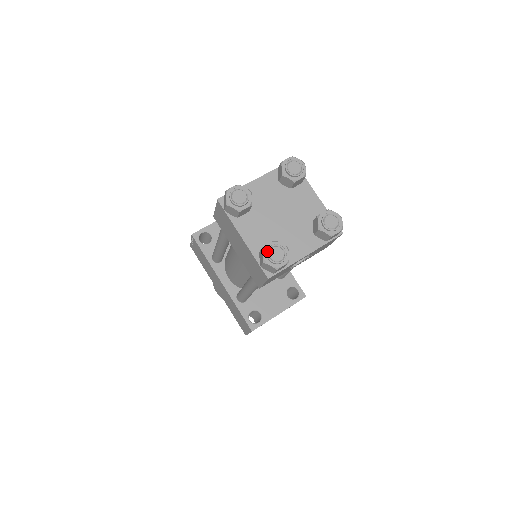
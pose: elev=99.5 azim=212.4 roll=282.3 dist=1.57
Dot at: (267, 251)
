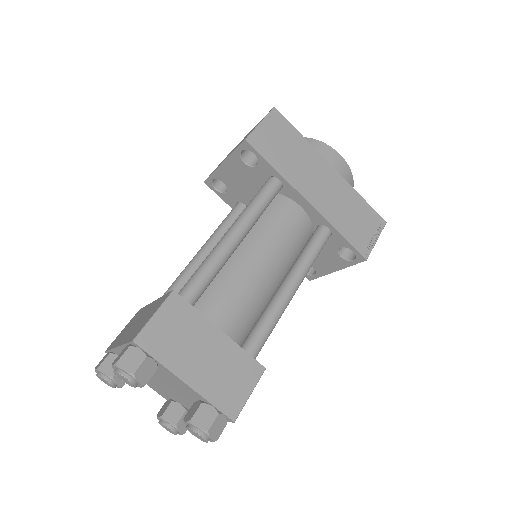
Dot at: occluded
